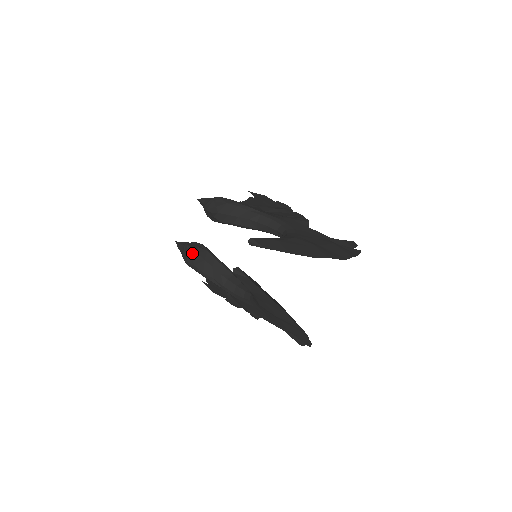
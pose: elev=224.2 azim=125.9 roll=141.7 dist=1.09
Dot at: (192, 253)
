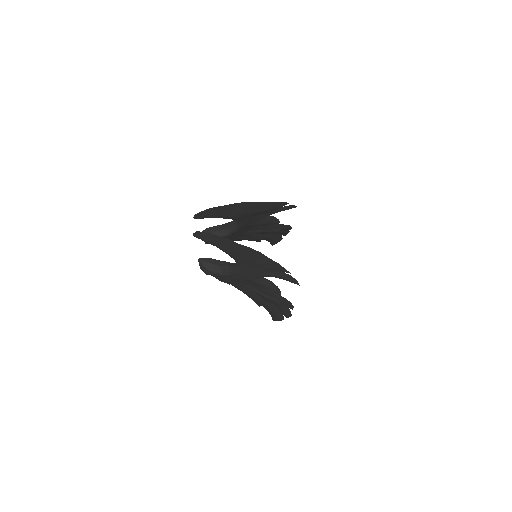
Dot at: (201, 262)
